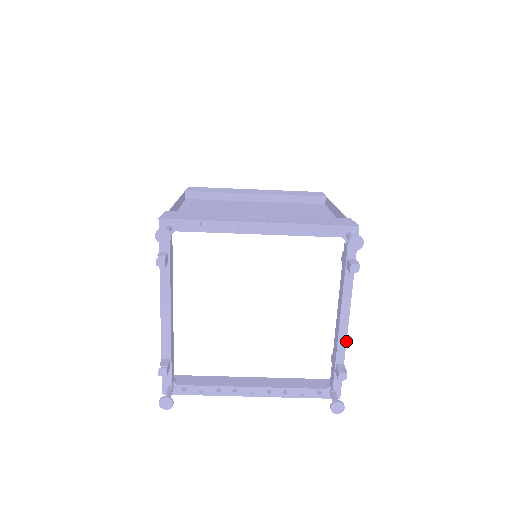
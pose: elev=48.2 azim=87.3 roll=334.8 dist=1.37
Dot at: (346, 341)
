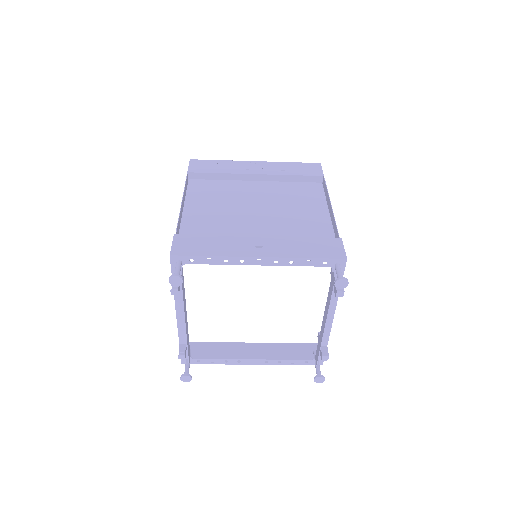
Dot at: occluded
